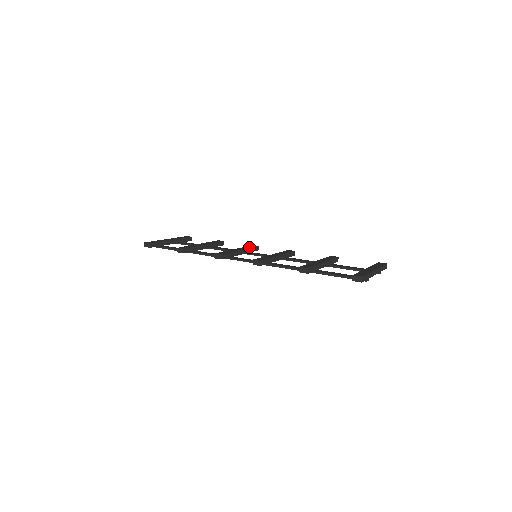
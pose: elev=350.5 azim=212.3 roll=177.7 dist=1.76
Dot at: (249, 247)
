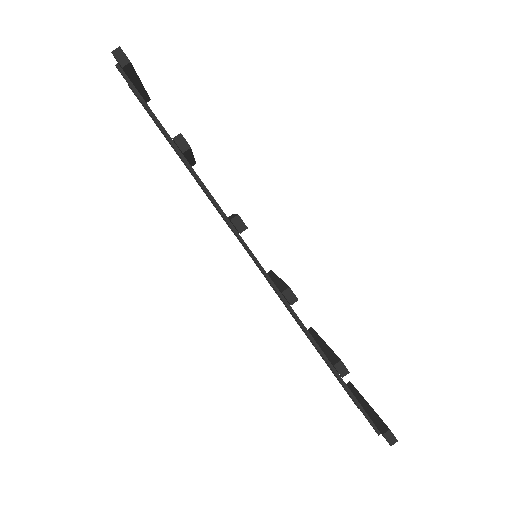
Dot at: occluded
